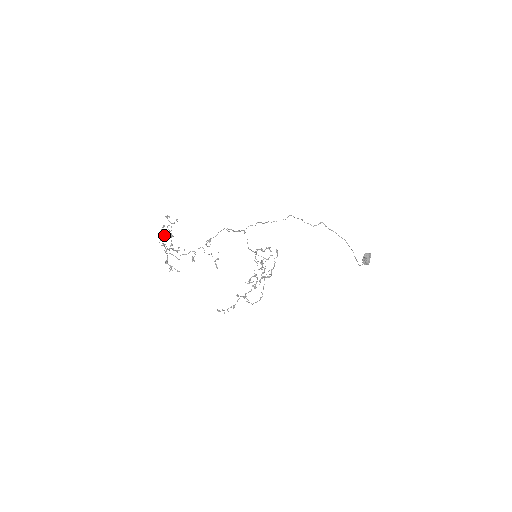
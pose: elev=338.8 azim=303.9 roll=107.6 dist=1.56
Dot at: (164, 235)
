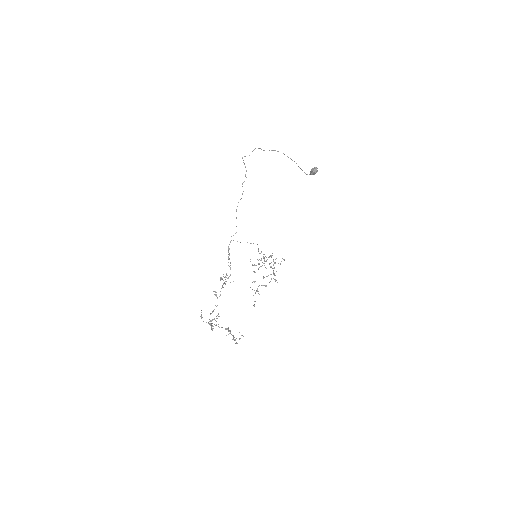
Dot at: occluded
